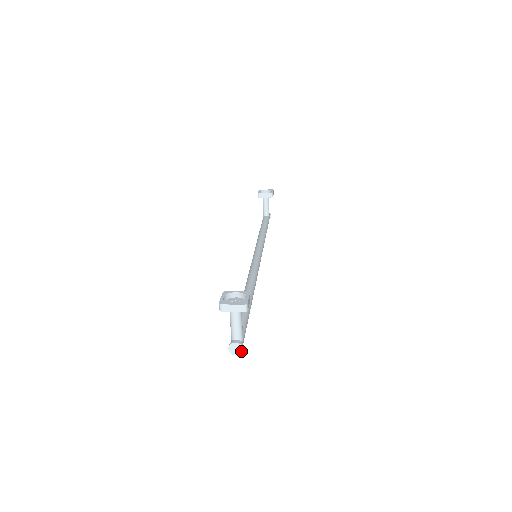
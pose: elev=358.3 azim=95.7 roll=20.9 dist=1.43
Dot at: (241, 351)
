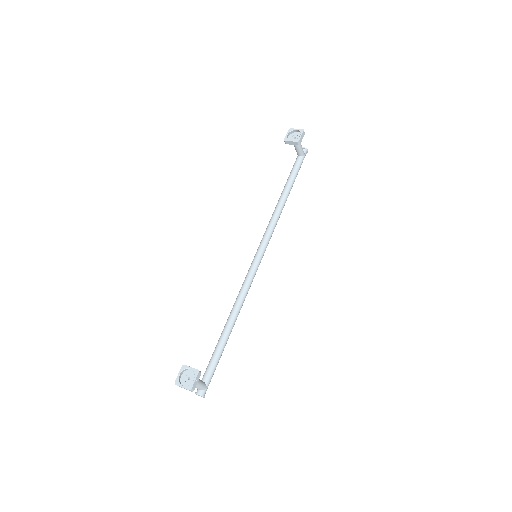
Dot at: (203, 397)
